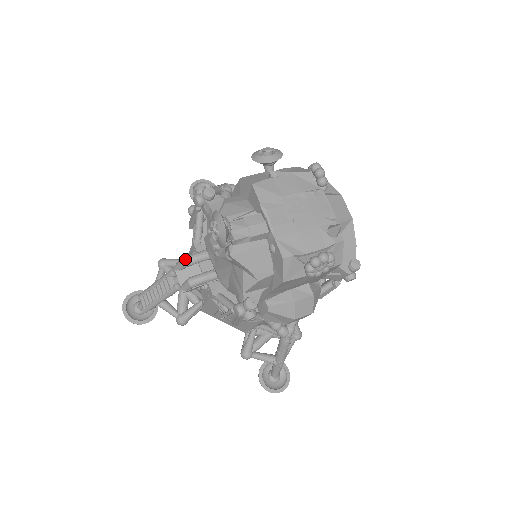
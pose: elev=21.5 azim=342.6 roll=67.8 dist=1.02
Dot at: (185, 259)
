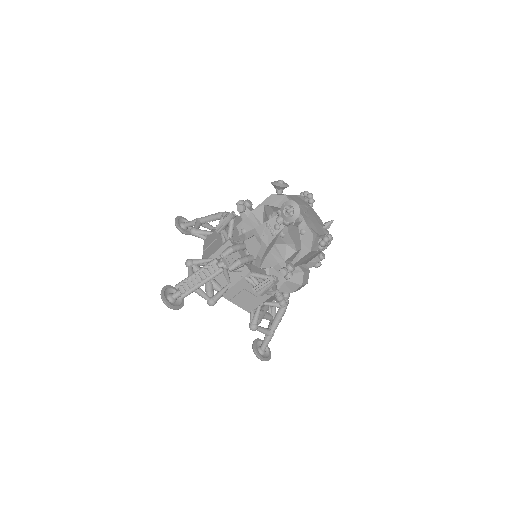
Dot at: (233, 246)
